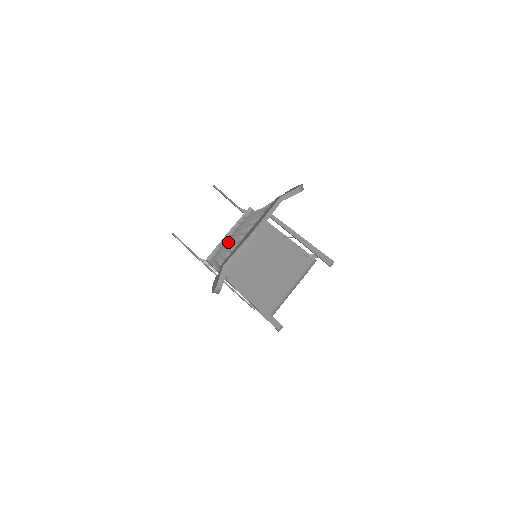
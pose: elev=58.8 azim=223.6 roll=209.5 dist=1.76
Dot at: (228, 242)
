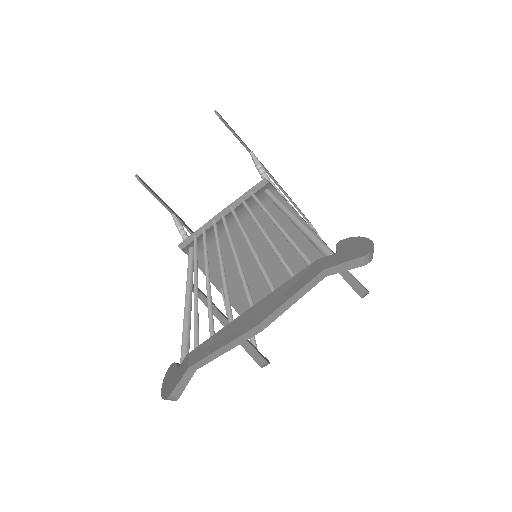
Dot at: (218, 224)
